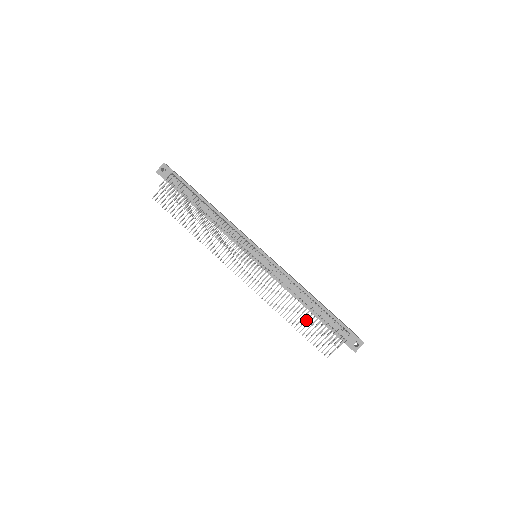
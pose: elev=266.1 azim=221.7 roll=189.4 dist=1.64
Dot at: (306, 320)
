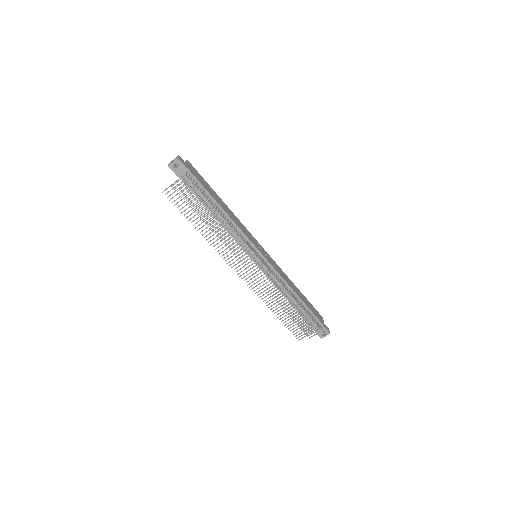
Dot at: occluded
